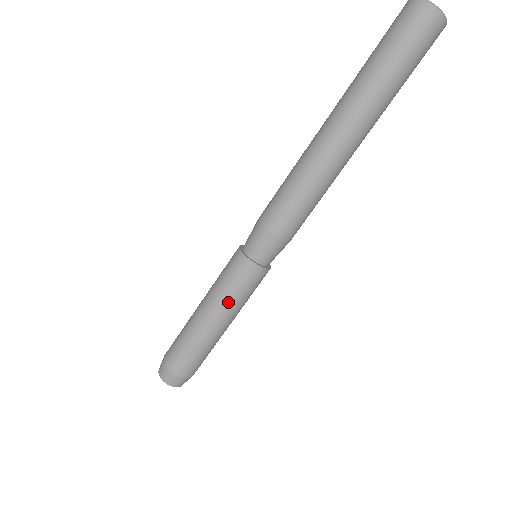
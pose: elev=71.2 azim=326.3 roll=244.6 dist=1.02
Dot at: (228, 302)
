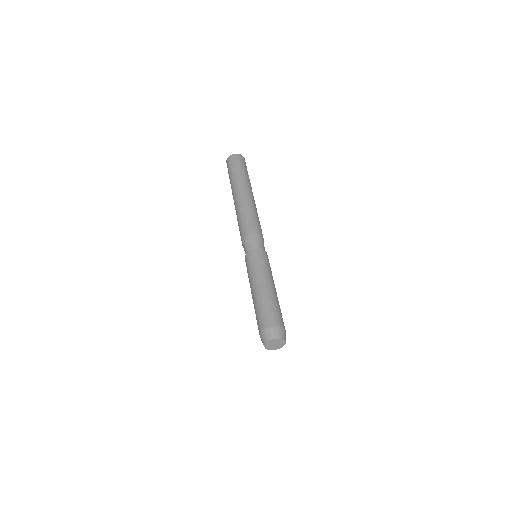
Dot at: (255, 273)
